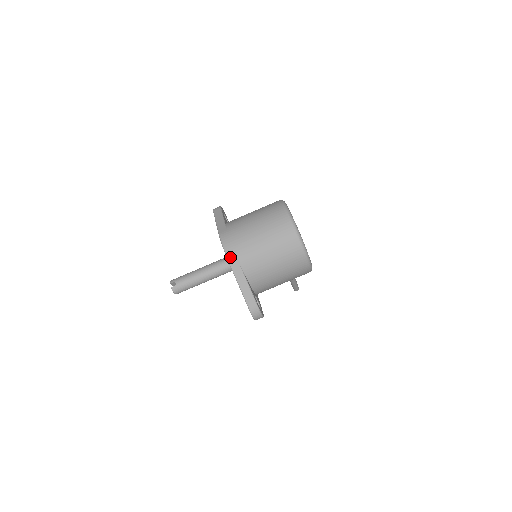
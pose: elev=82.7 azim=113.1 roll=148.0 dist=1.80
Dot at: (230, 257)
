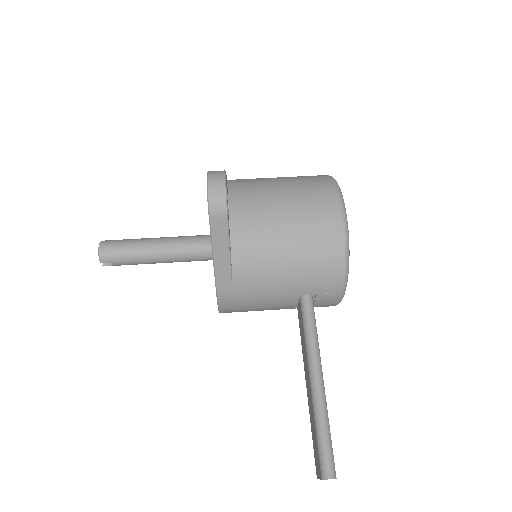
Dot at: occluded
